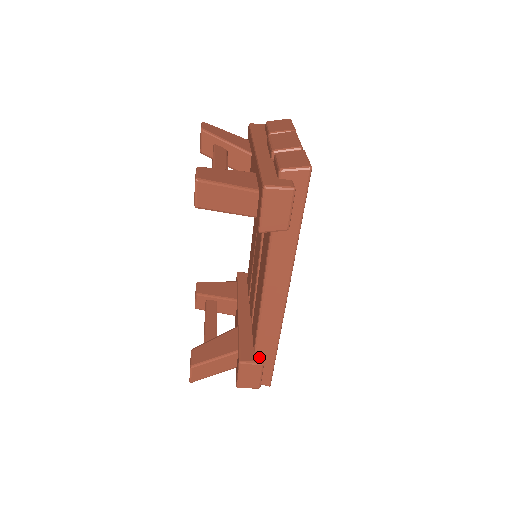
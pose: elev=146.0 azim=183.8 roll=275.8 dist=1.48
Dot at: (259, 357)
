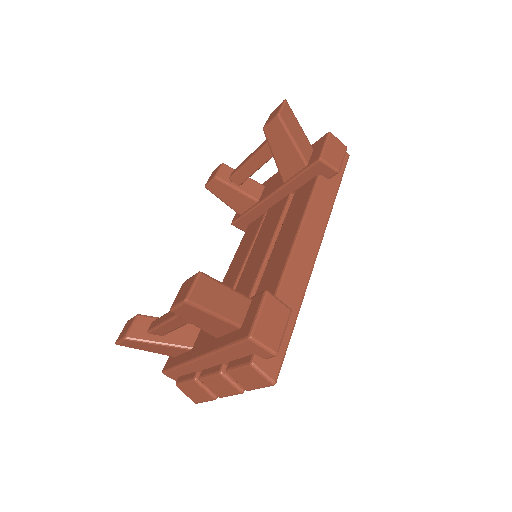
Dot at: occluded
